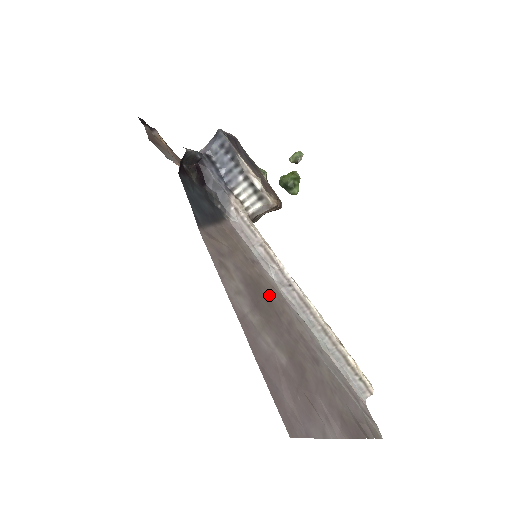
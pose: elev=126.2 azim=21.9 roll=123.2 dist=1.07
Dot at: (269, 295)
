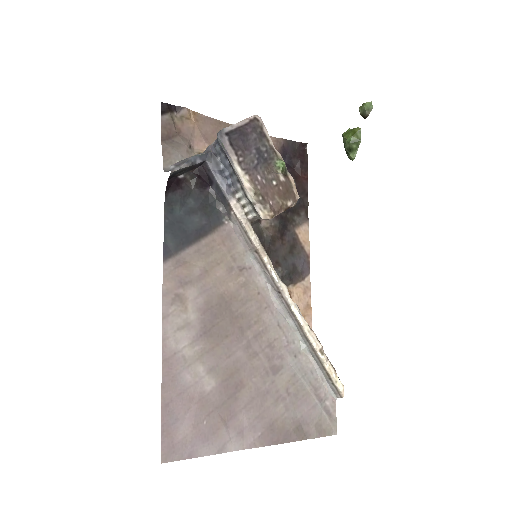
Dot at: (244, 307)
